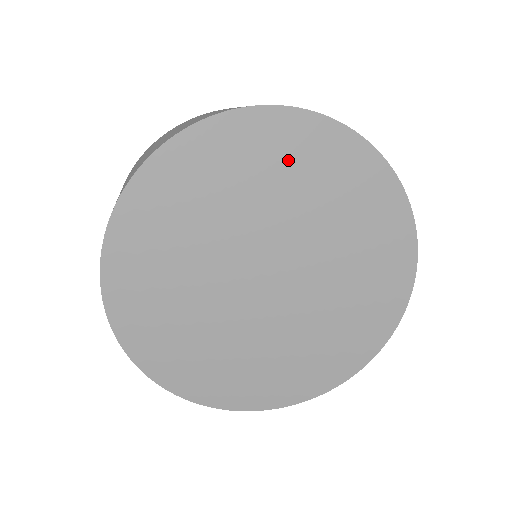
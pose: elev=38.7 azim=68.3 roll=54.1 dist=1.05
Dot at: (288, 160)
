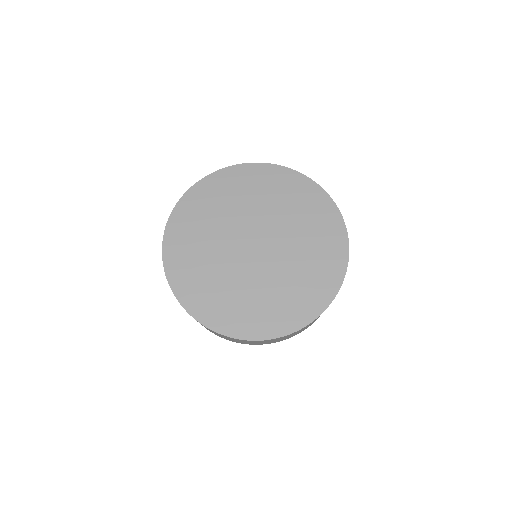
Dot at: (242, 187)
